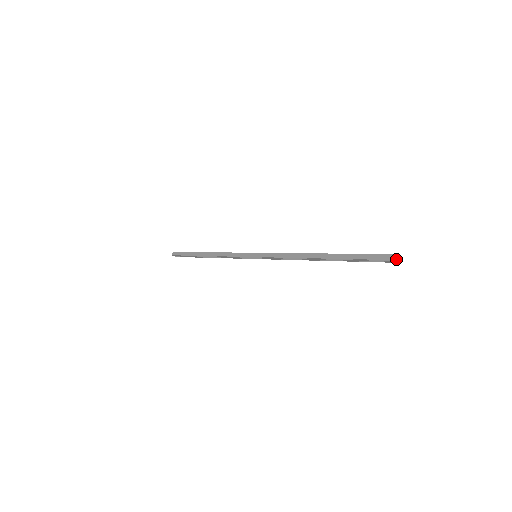
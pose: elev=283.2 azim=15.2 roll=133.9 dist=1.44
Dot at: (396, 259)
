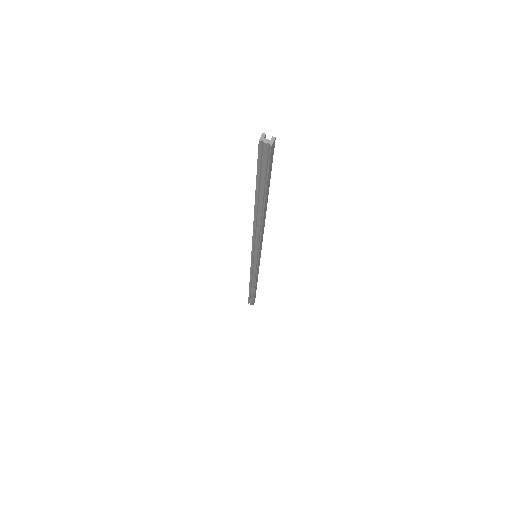
Dot at: (272, 140)
